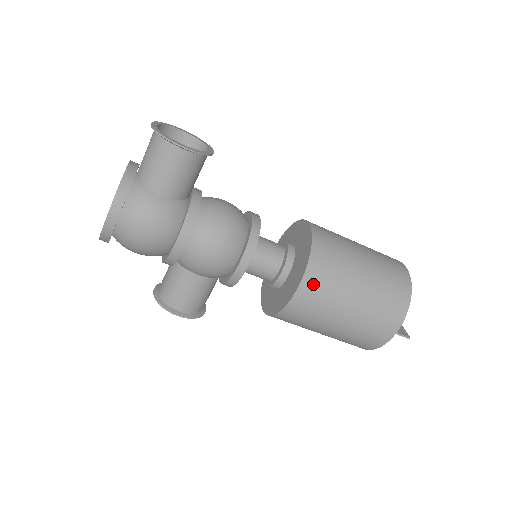
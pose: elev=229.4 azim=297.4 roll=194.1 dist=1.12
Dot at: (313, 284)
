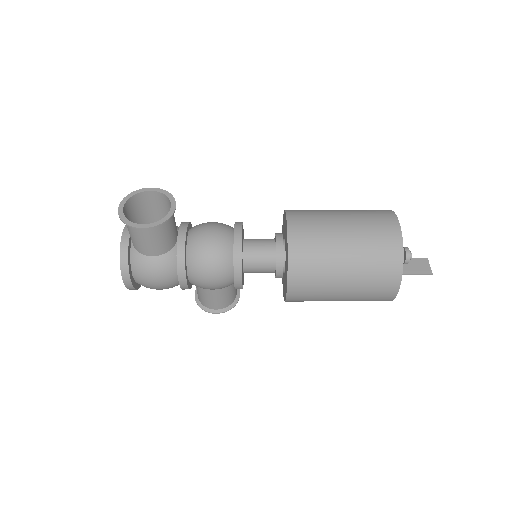
Dot at: (299, 283)
